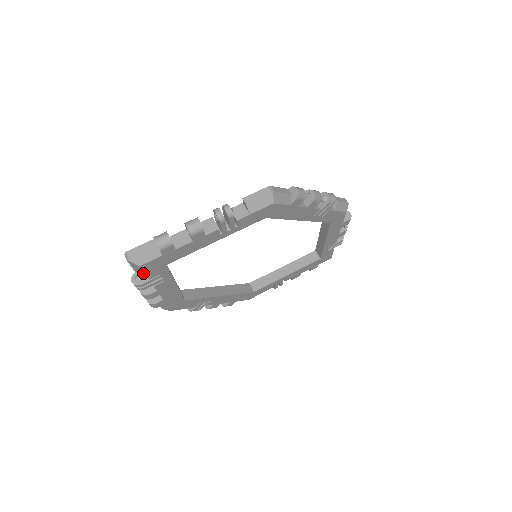
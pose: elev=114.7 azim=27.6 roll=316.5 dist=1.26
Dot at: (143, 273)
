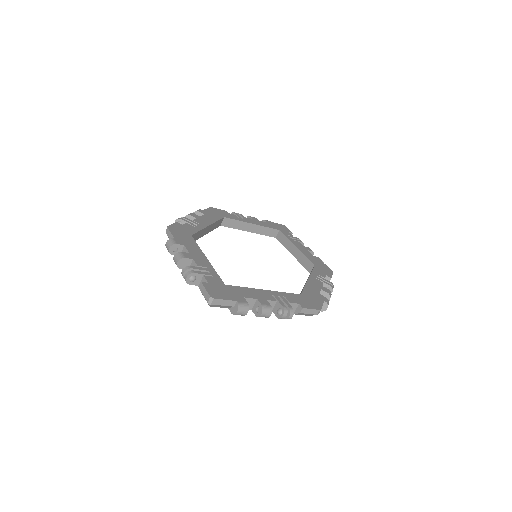
Dot at: occluded
